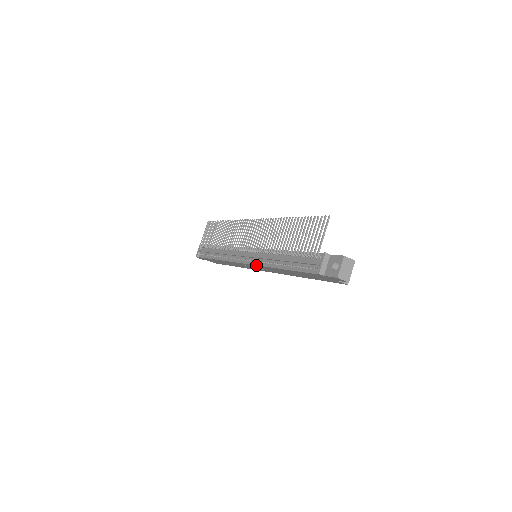
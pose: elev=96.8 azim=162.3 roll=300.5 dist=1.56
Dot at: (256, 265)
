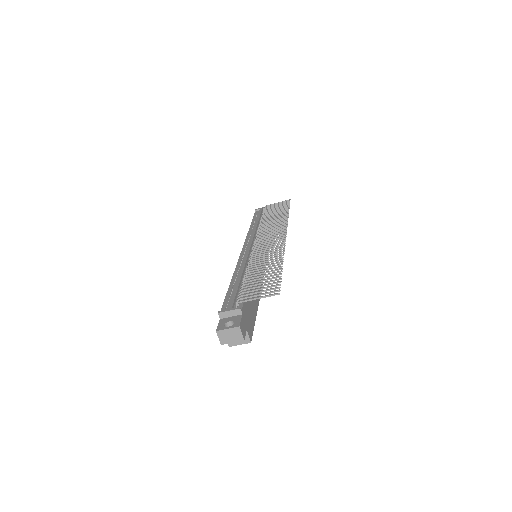
Dot at: (239, 259)
